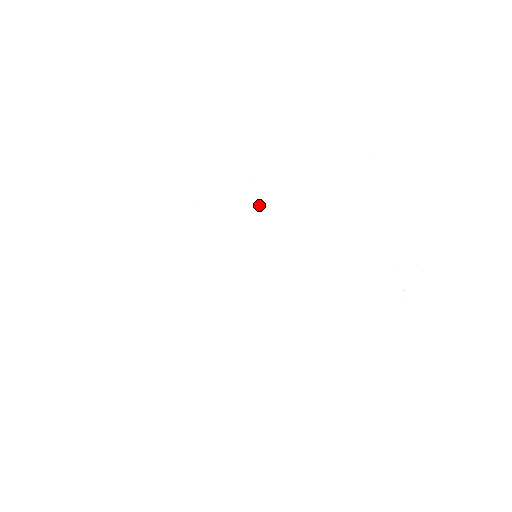
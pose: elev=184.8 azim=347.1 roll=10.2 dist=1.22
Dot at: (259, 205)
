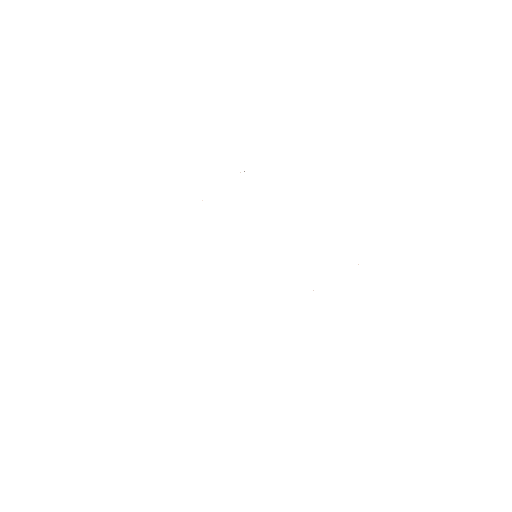
Dot at: occluded
